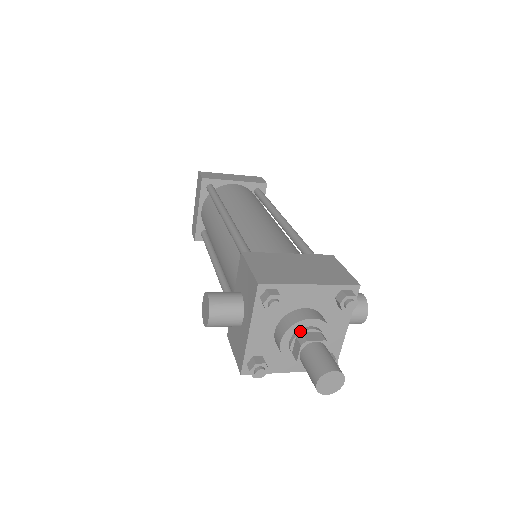
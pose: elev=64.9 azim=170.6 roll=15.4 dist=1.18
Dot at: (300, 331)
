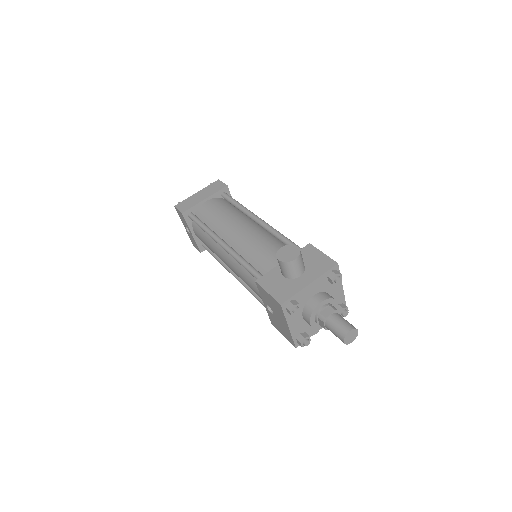
Dot at: (332, 304)
